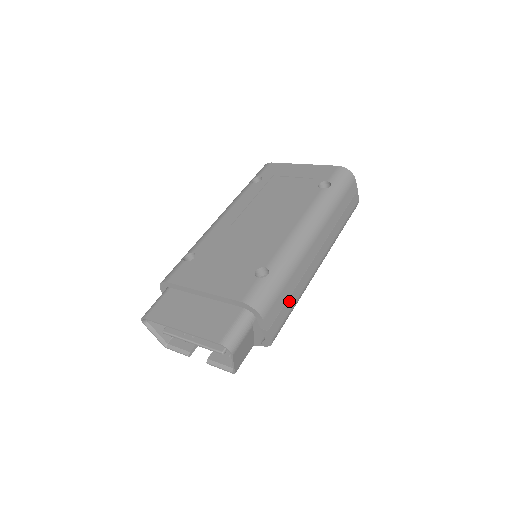
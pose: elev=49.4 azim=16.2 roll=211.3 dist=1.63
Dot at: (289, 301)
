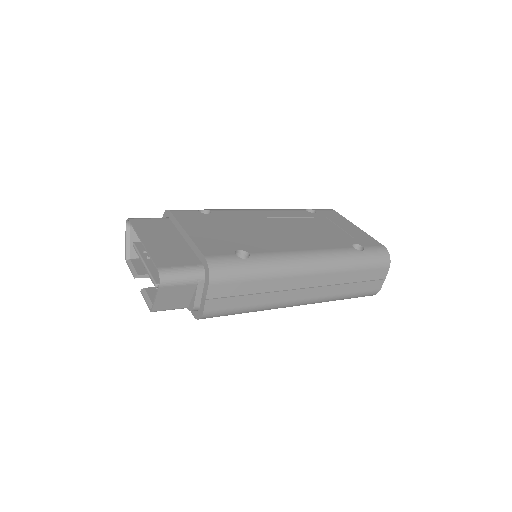
Dot at: (245, 298)
